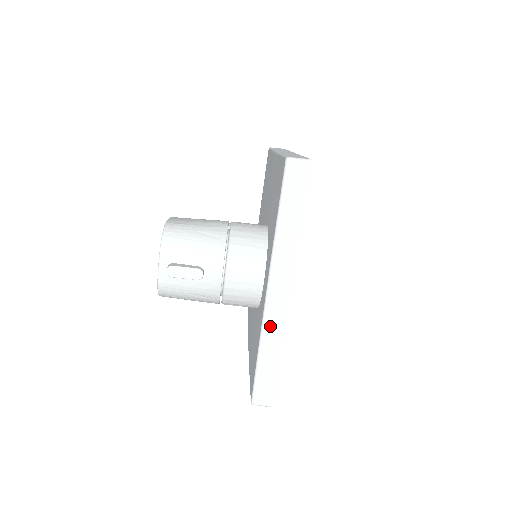
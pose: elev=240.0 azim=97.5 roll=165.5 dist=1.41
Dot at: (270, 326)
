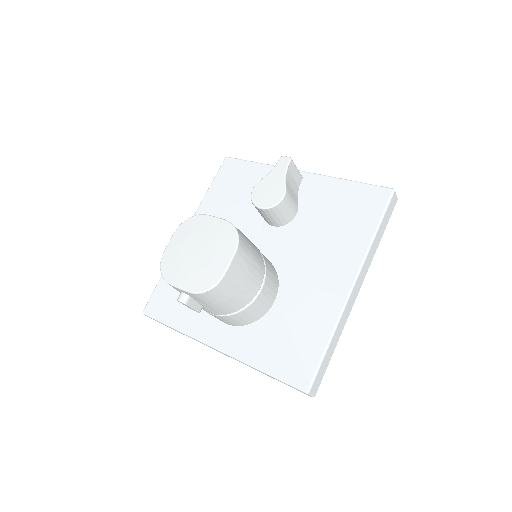
Dot at: occluded
